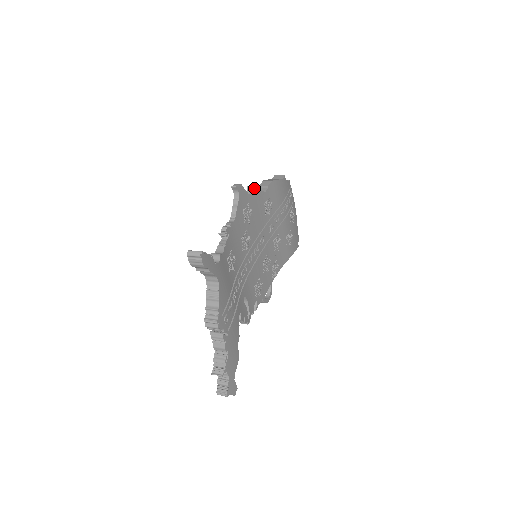
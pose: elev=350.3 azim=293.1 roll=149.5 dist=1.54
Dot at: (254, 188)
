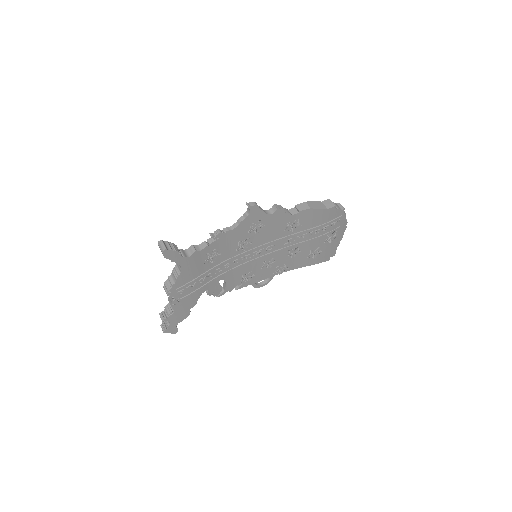
Dot at: (277, 210)
